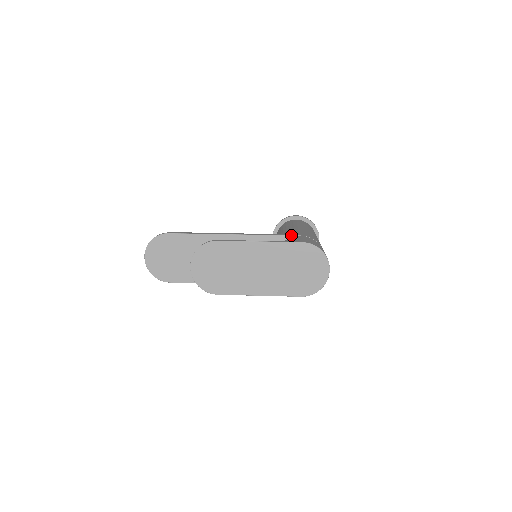
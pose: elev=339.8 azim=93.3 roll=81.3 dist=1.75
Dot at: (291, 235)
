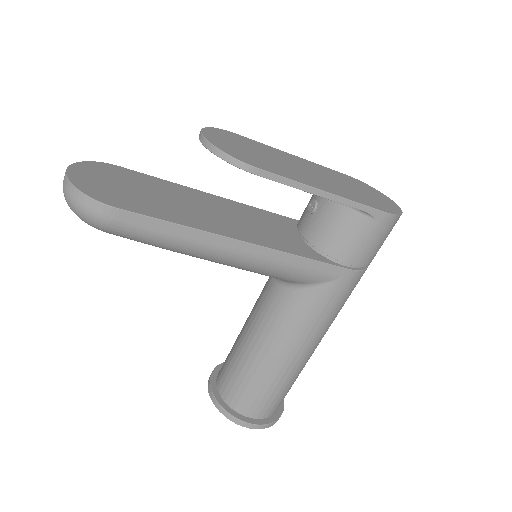
Dot at: occluded
